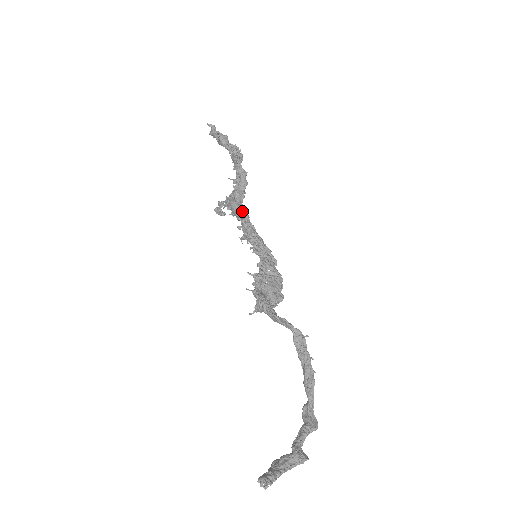
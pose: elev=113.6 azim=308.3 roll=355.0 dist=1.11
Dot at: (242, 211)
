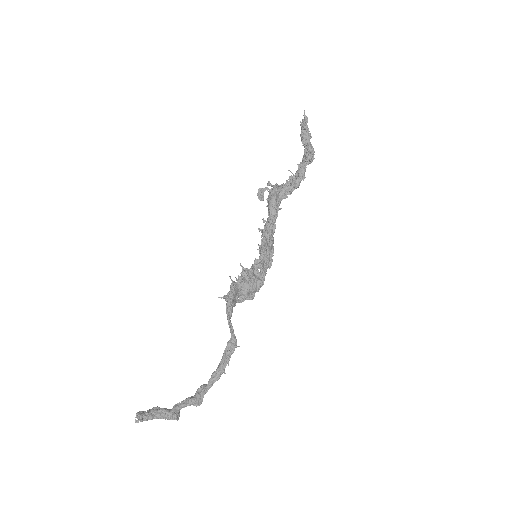
Dot at: (274, 212)
